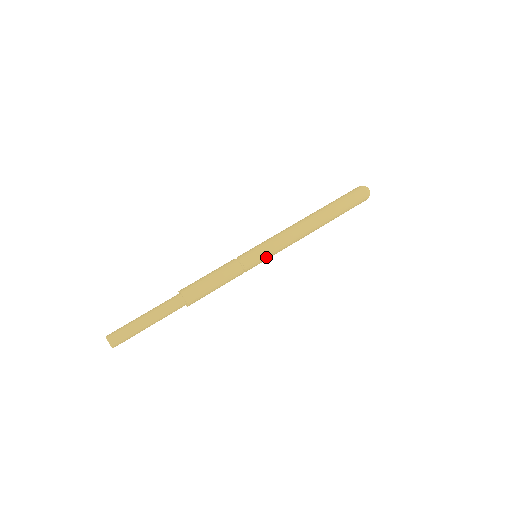
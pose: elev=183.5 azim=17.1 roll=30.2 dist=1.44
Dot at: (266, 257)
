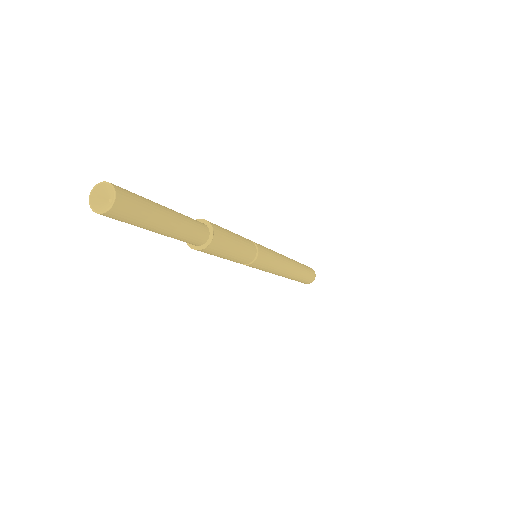
Dot at: (269, 261)
